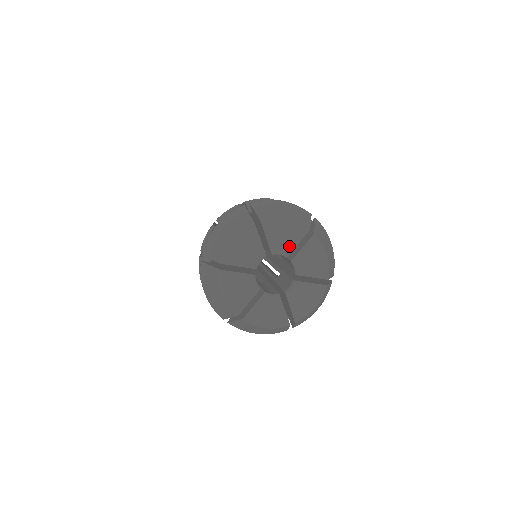
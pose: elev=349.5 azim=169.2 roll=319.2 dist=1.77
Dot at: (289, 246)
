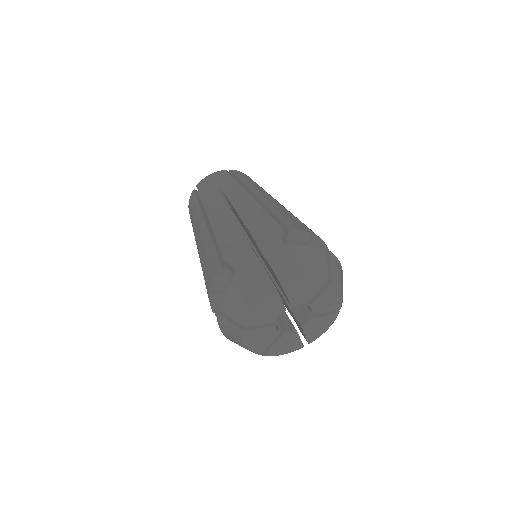
Dot at: (308, 297)
